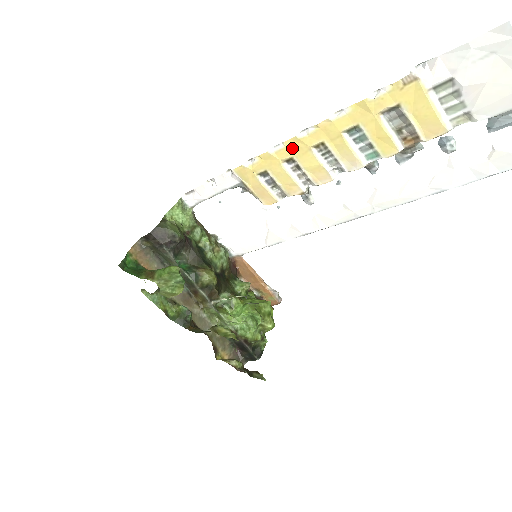
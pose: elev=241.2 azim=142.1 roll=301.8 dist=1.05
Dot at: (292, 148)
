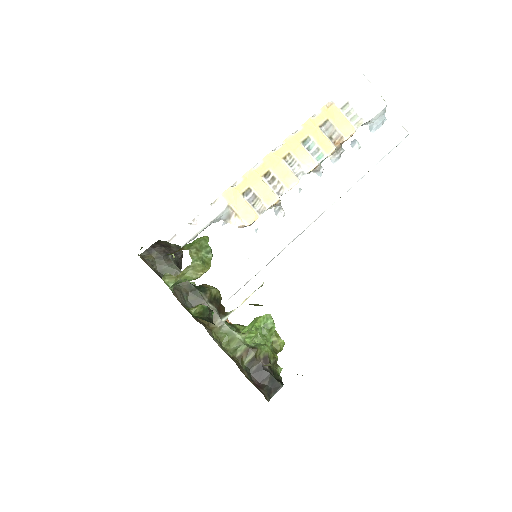
Dot at: (268, 162)
